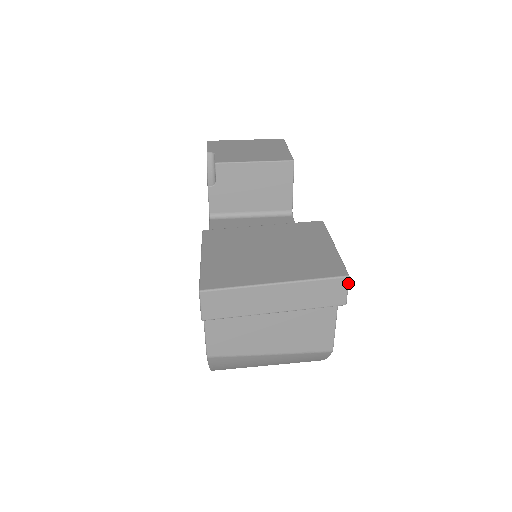
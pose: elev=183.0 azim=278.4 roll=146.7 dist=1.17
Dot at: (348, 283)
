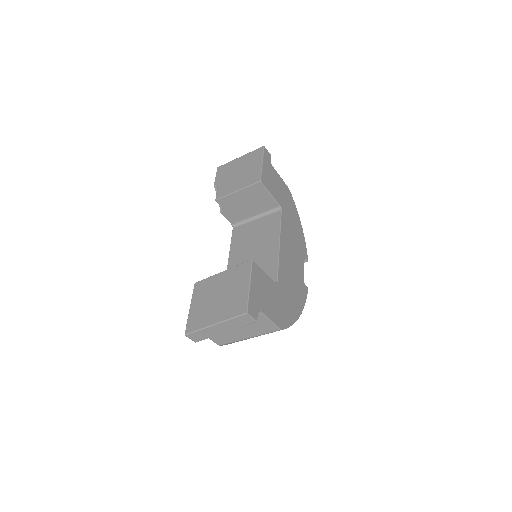
Dot at: (249, 315)
